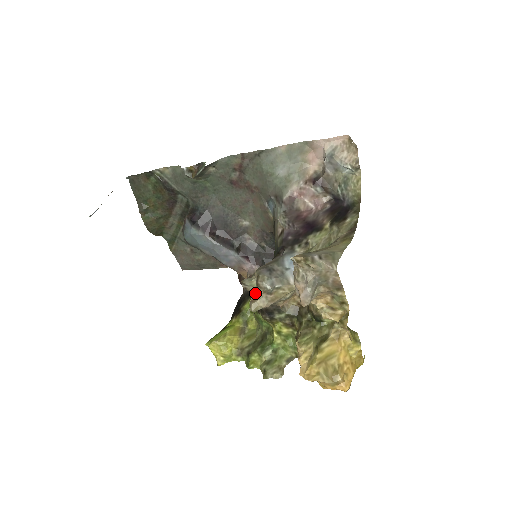
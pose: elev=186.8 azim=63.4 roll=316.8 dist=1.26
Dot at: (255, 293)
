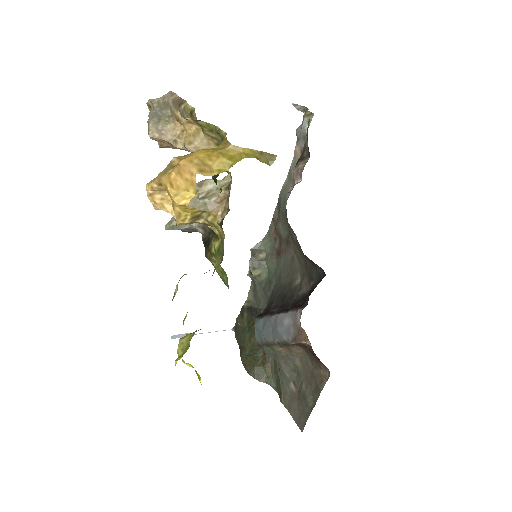
Dot at: occluded
